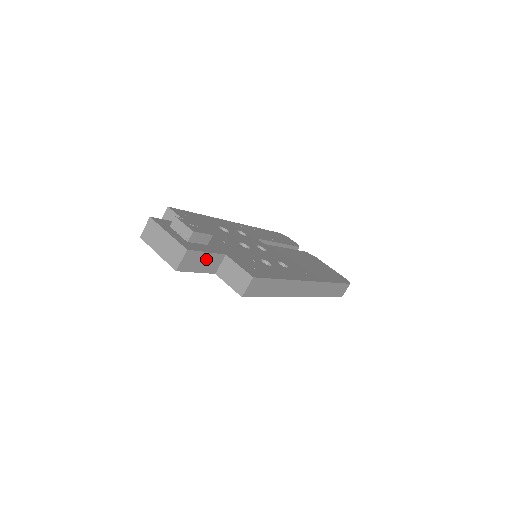
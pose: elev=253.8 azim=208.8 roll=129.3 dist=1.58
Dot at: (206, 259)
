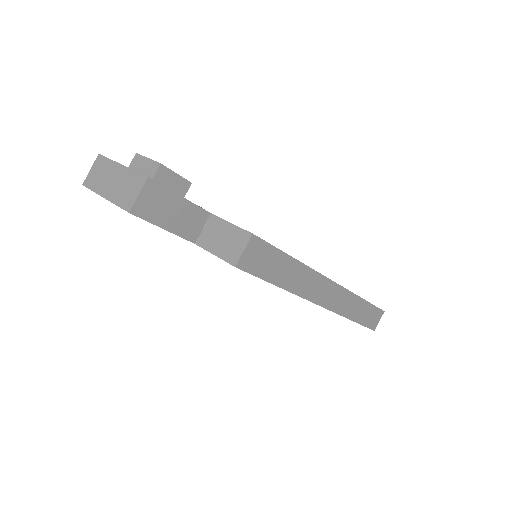
Dot at: (180, 209)
